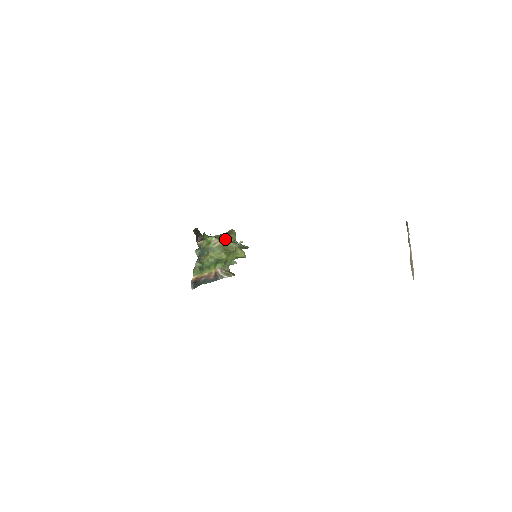
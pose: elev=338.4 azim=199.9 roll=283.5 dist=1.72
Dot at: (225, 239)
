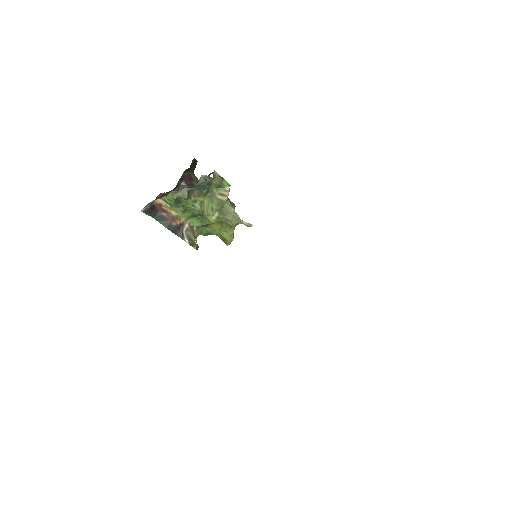
Dot at: occluded
